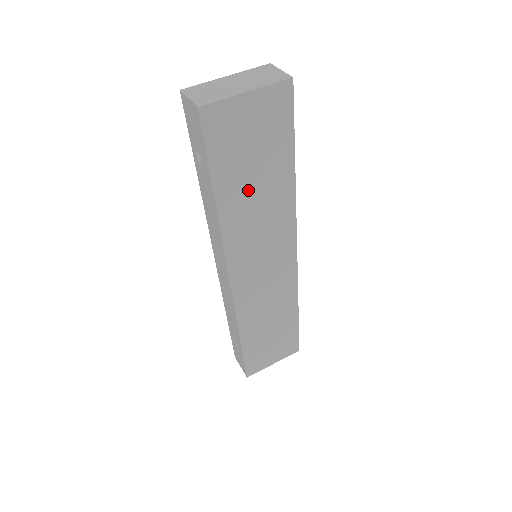
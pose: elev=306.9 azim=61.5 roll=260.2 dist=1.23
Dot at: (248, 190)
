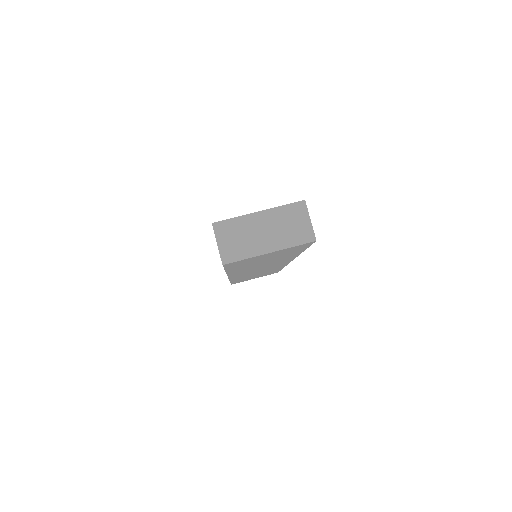
Dot at: (256, 264)
